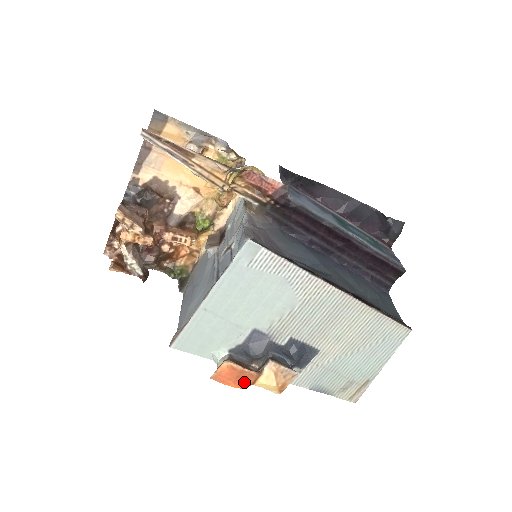
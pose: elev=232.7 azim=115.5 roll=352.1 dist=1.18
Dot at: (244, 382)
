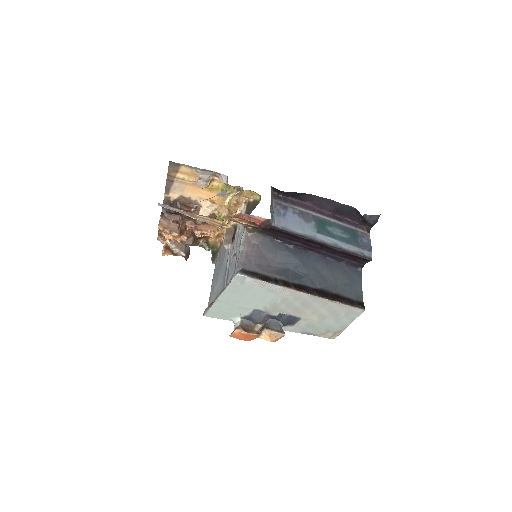
Dot at: (250, 338)
